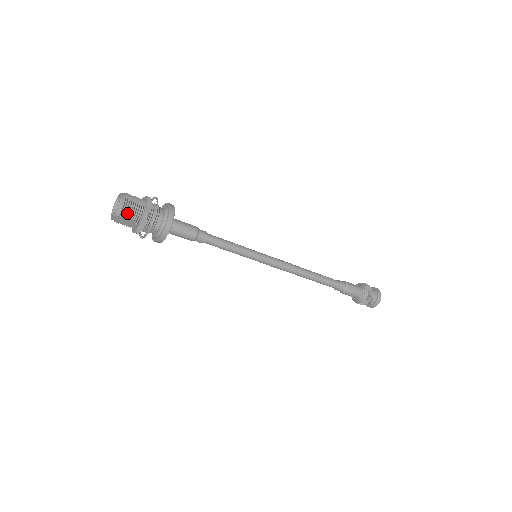
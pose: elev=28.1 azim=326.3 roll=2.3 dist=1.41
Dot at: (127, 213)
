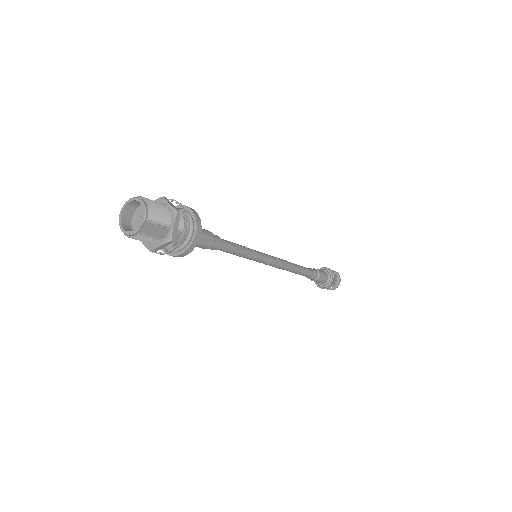
Dot at: (156, 215)
